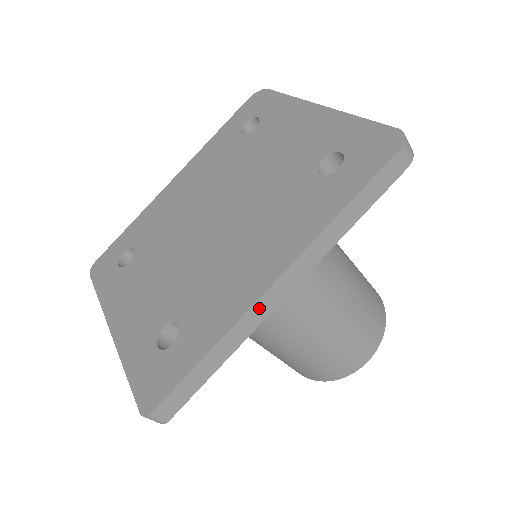
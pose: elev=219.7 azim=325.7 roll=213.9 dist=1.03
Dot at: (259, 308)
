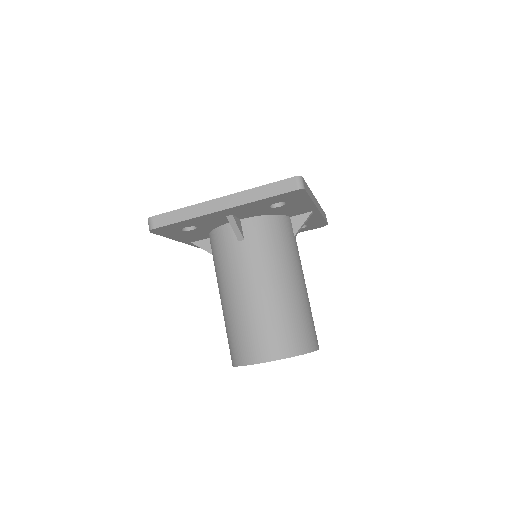
Dot at: occluded
